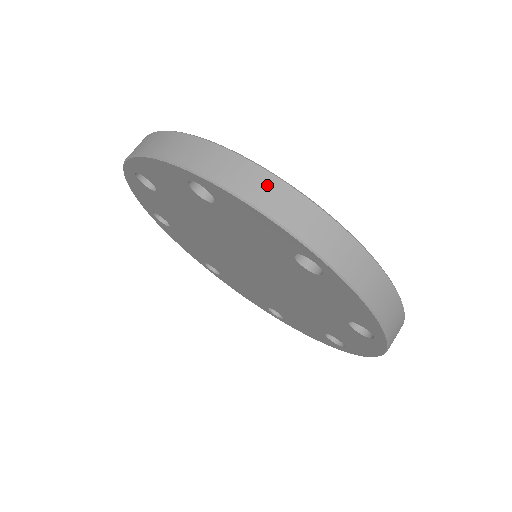
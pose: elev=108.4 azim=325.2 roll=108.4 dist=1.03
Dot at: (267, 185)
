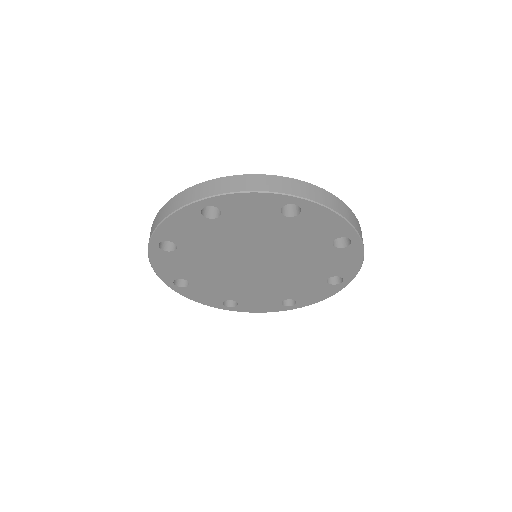
Dot at: (165, 209)
